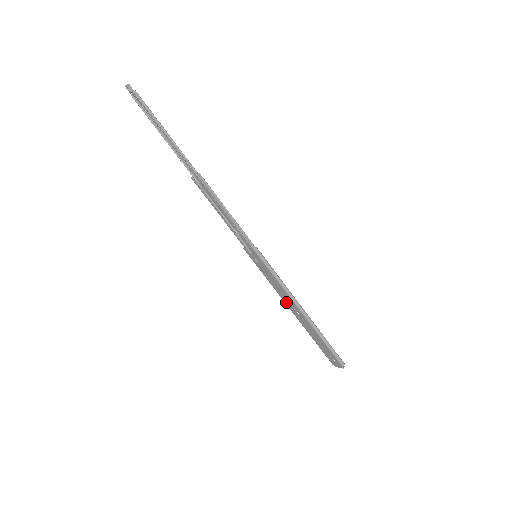
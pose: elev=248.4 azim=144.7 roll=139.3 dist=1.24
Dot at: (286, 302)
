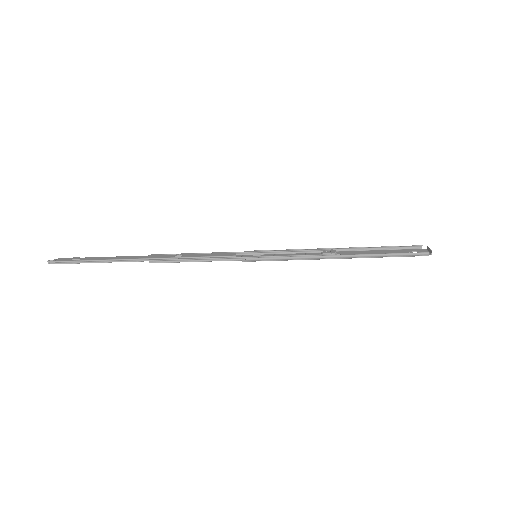
Dot at: occluded
